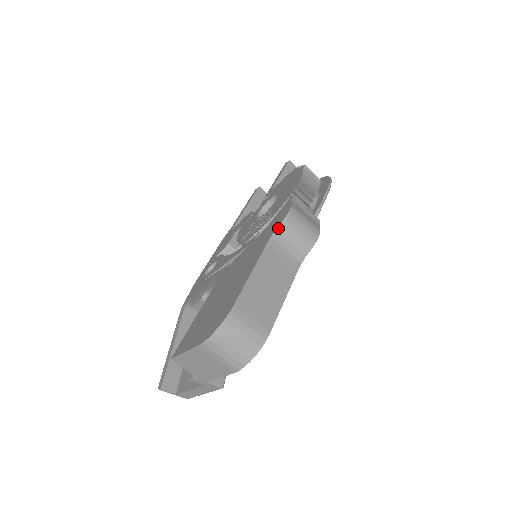
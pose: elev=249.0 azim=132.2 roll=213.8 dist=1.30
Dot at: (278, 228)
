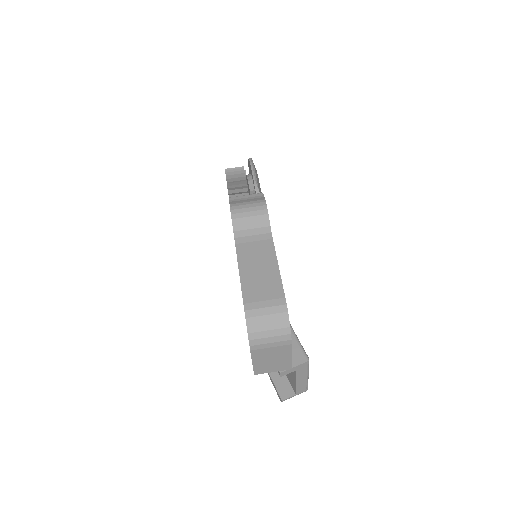
Dot at: (234, 228)
